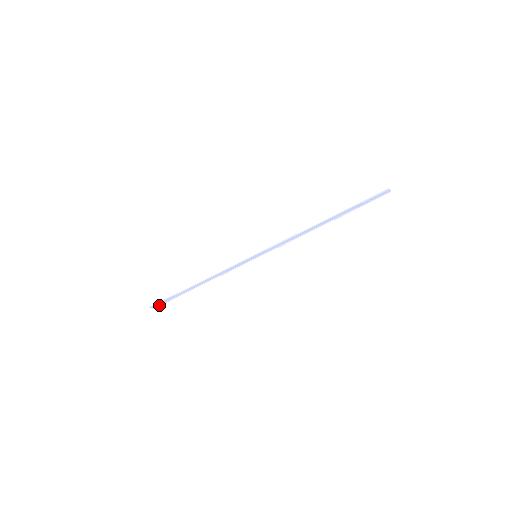
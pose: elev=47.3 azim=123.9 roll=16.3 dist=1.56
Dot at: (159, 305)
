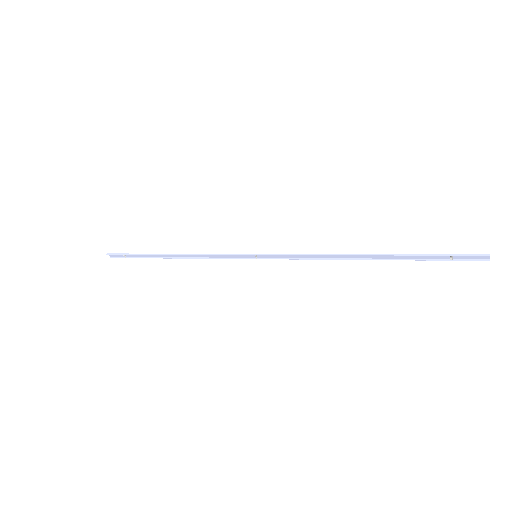
Dot at: (119, 257)
